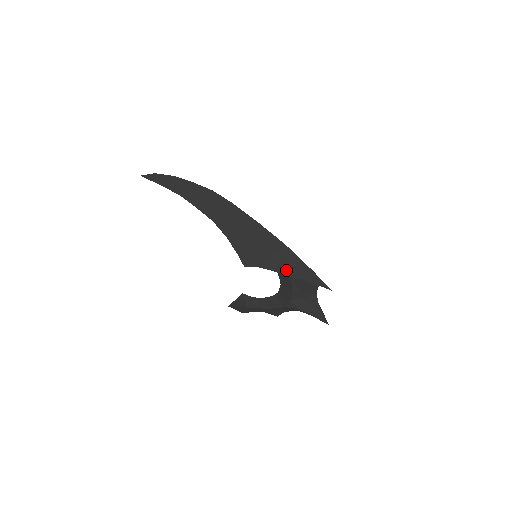
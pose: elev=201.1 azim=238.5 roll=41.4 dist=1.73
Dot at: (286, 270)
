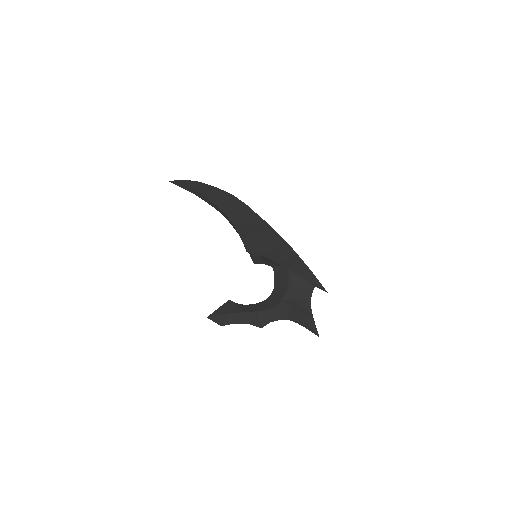
Dot at: (286, 263)
